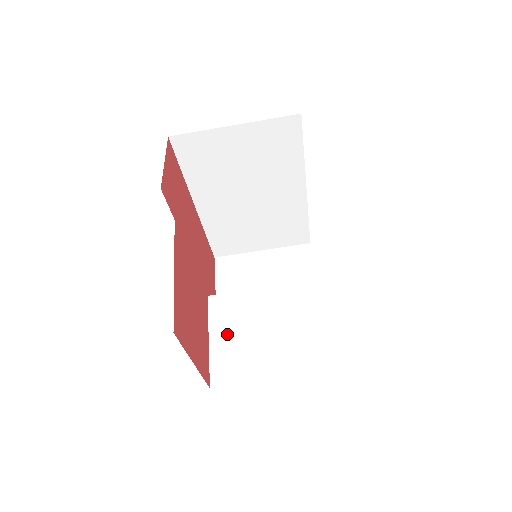
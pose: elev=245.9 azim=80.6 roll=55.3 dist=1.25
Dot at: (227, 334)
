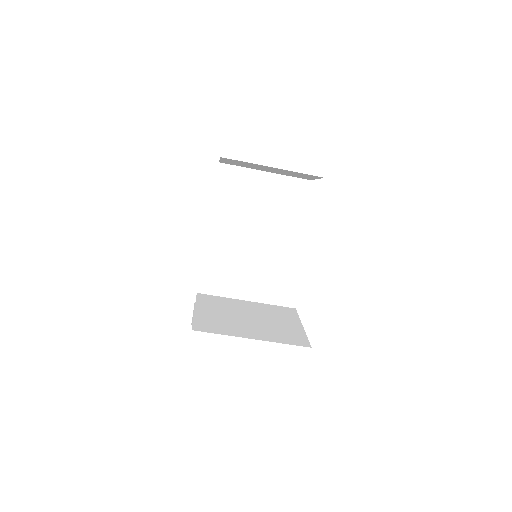
Dot at: (212, 311)
